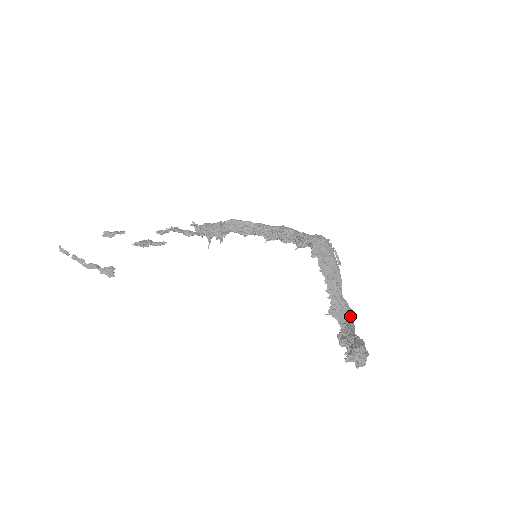
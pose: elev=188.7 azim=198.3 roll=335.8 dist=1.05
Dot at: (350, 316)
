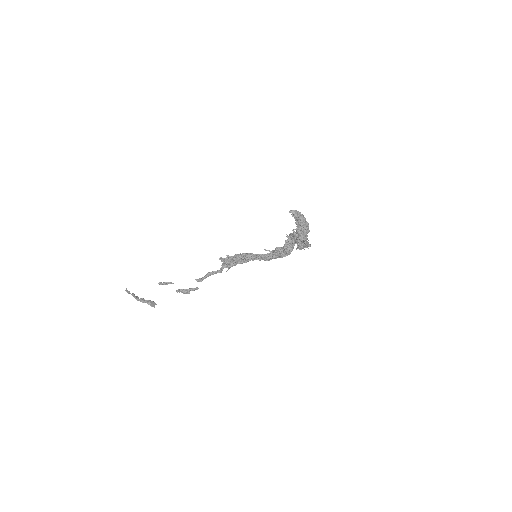
Dot at: occluded
